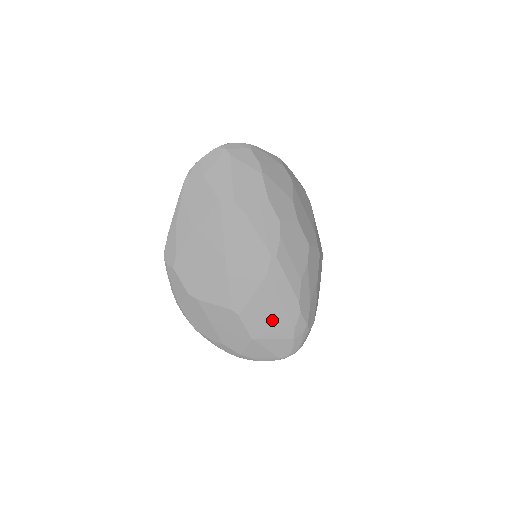
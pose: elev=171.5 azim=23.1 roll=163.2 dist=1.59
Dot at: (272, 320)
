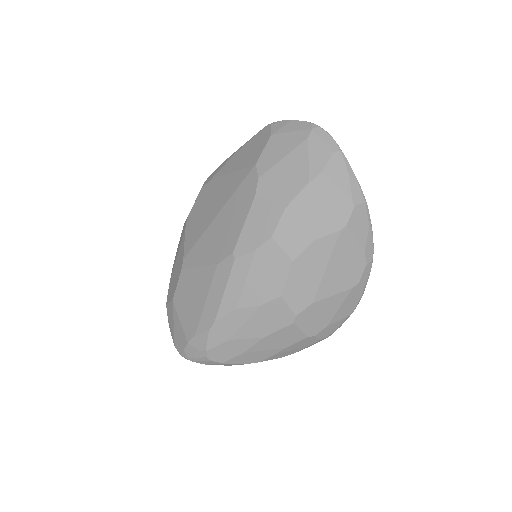
Dot at: (191, 306)
